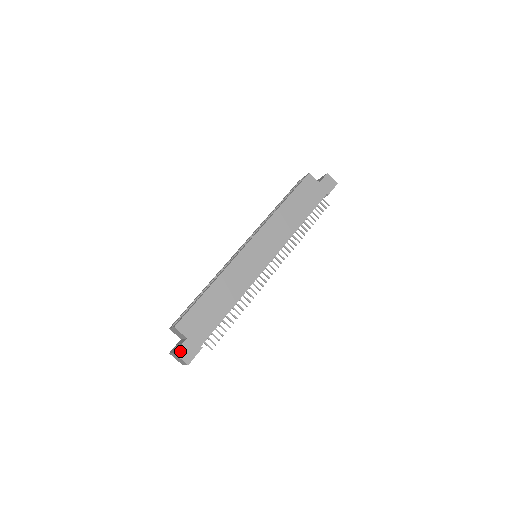
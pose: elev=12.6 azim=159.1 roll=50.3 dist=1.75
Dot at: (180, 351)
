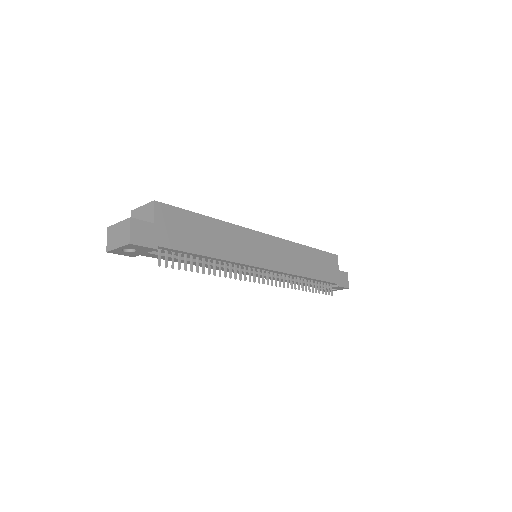
Dot at: (137, 223)
